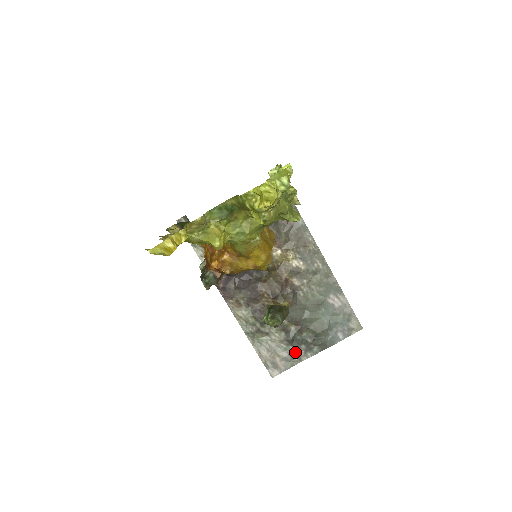
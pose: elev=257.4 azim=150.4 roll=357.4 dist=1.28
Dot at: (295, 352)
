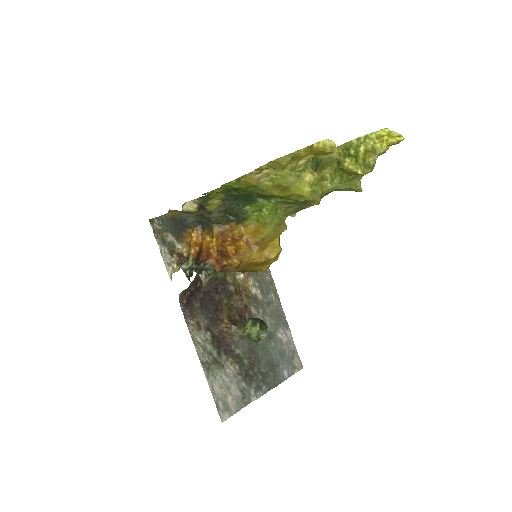
Dot at: (246, 390)
